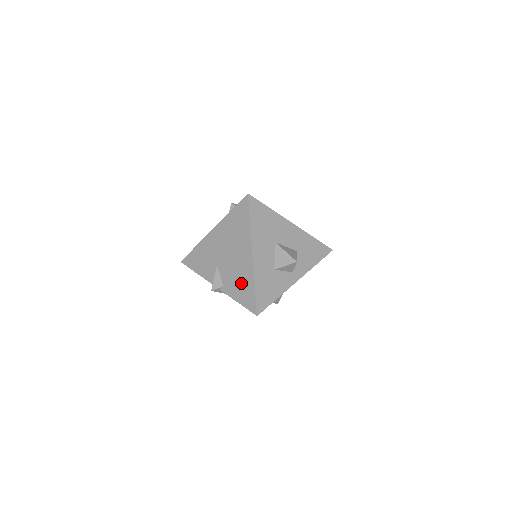
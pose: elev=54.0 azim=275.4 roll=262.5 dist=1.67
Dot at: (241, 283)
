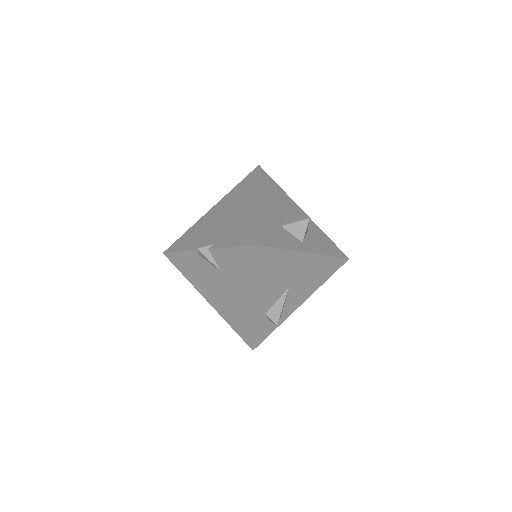
Dot at: (239, 228)
